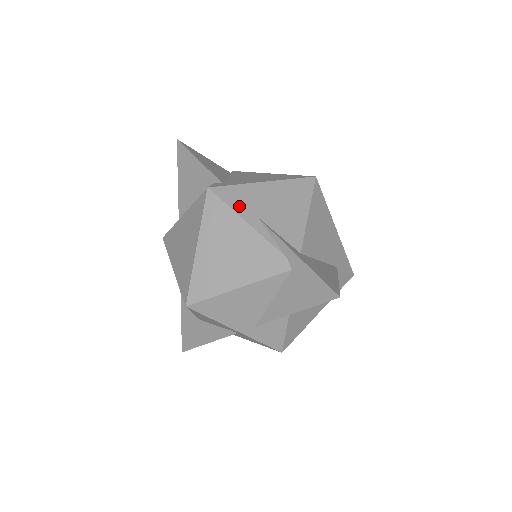
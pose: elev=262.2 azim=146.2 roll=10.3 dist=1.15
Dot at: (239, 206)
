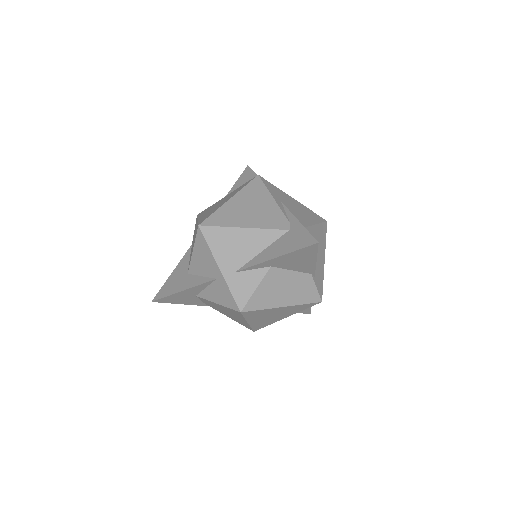
Dot at: (273, 191)
